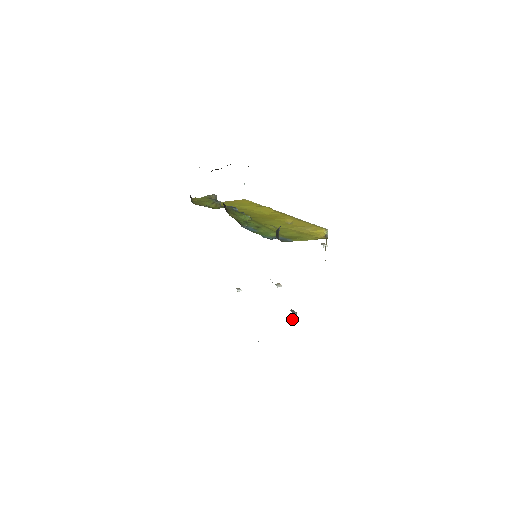
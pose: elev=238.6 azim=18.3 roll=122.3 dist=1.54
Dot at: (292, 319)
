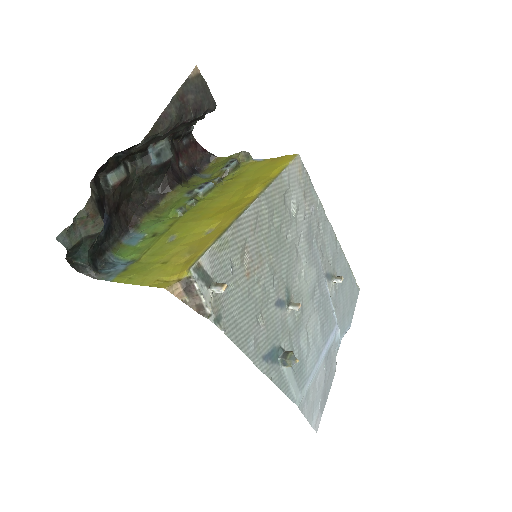
Dot at: (285, 366)
